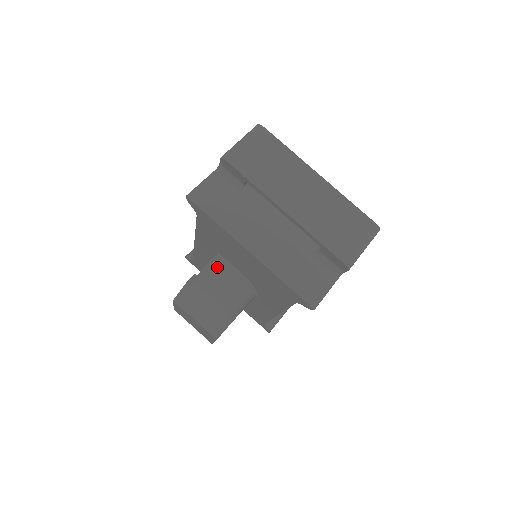
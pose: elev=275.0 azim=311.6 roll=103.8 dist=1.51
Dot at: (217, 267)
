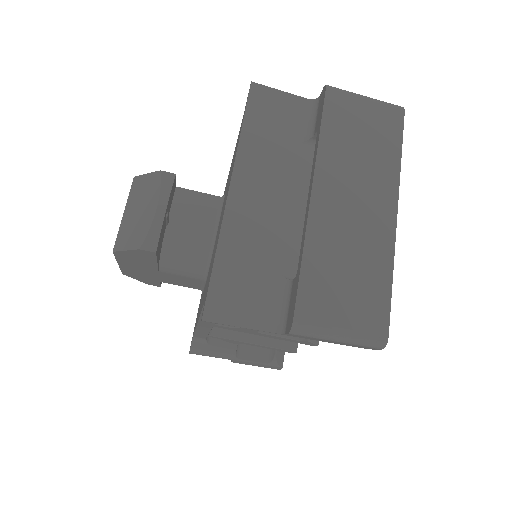
Dot at: (206, 205)
